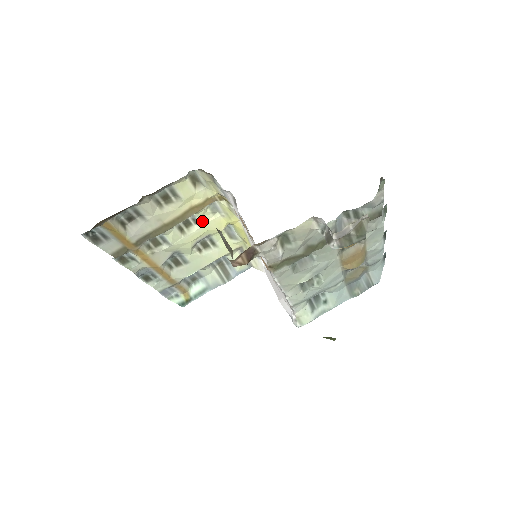
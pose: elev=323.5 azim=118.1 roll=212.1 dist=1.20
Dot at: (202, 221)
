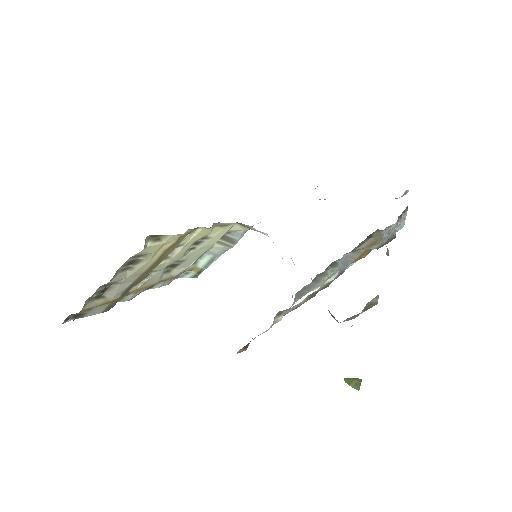
Dot at: (183, 243)
